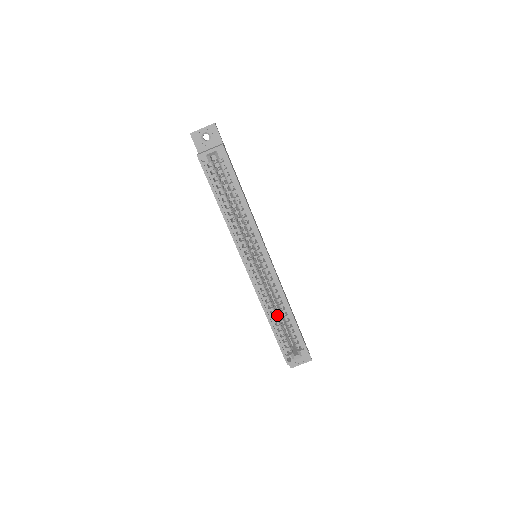
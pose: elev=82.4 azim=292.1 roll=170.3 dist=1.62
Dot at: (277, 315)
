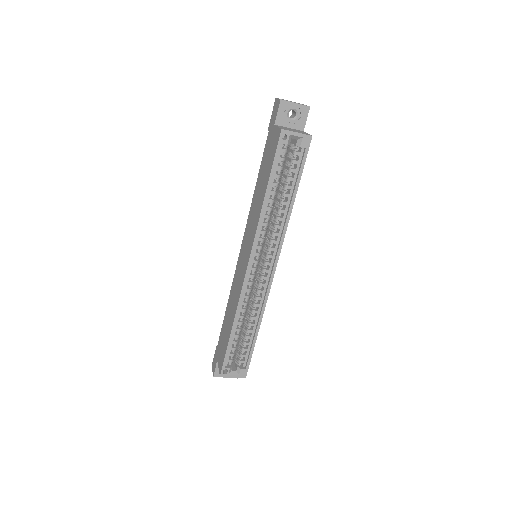
Dot at: occluded
